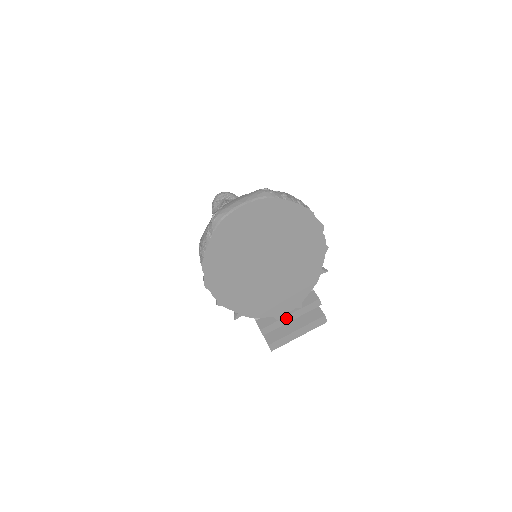
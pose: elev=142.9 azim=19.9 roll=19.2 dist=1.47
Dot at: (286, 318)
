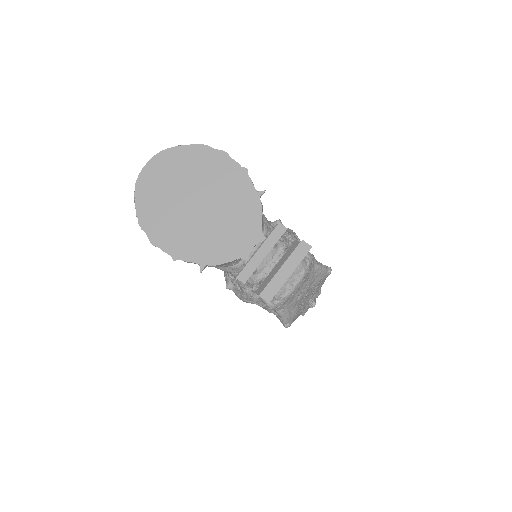
Dot at: (257, 256)
